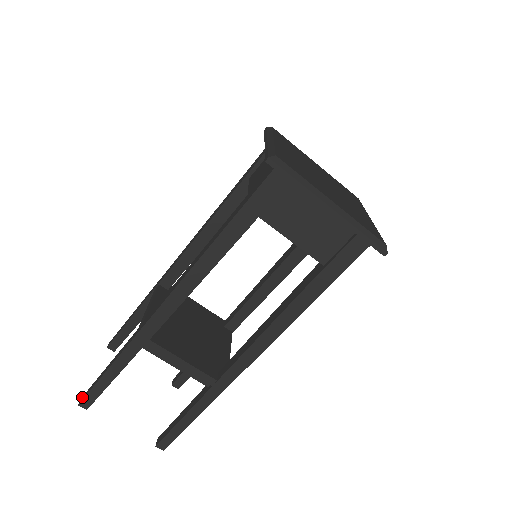
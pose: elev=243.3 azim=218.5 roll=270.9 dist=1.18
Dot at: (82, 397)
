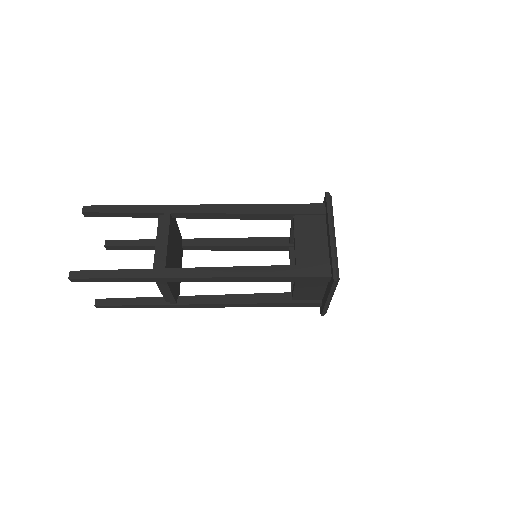
Dot at: (73, 273)
